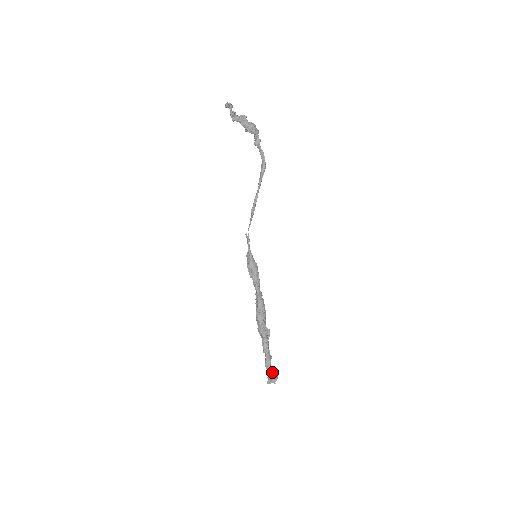
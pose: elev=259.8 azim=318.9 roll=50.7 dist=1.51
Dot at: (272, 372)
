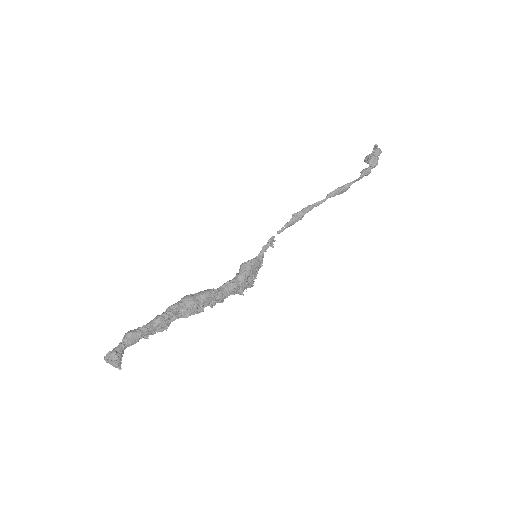
Dot at: (121, 348)
